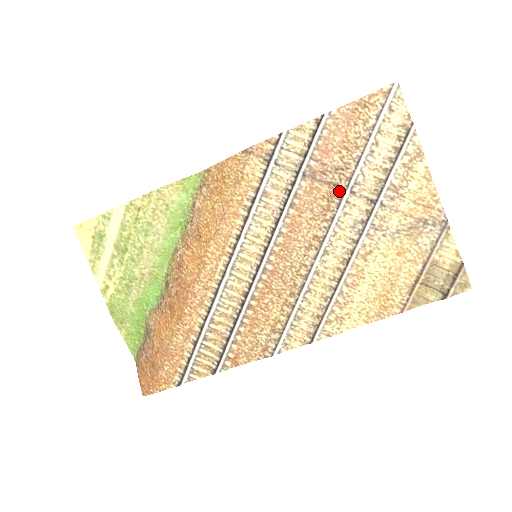
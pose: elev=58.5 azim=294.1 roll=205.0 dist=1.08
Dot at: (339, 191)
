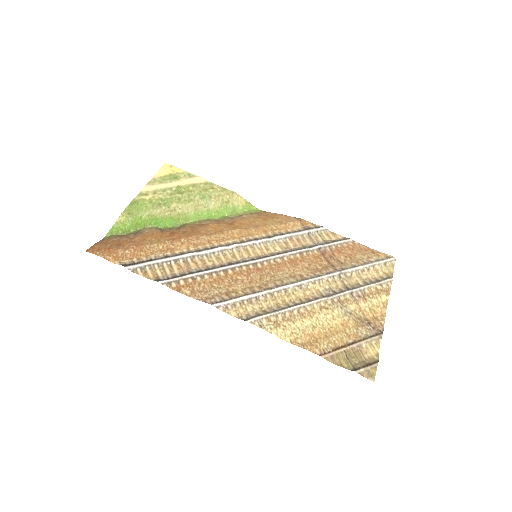
Dot at: (333, 269)
